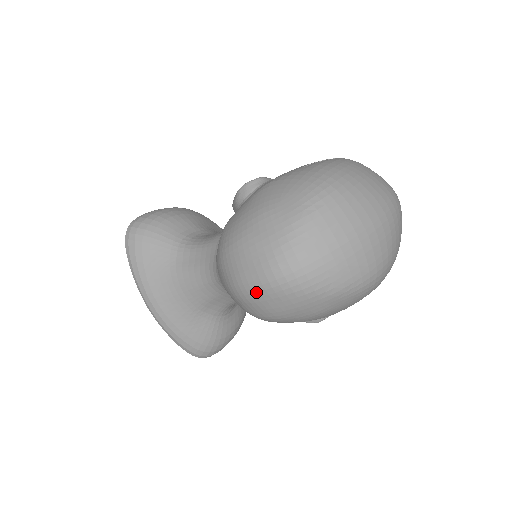
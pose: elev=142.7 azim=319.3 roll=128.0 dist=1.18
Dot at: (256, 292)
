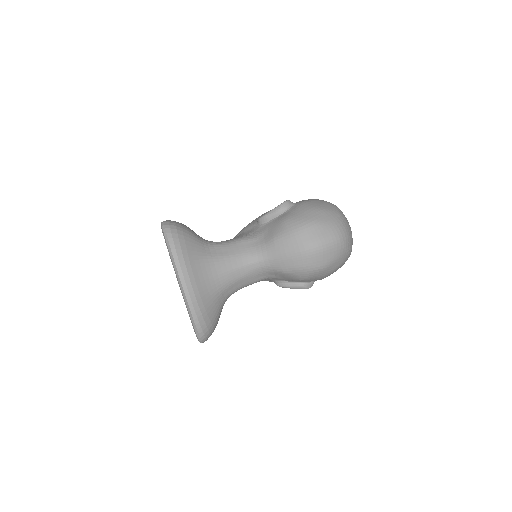
Dot at: (328, 246)
